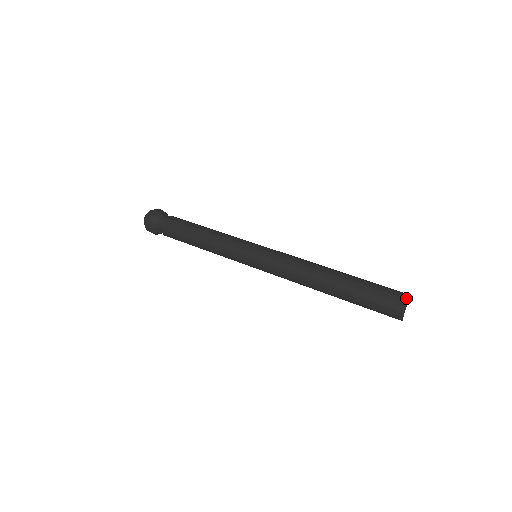
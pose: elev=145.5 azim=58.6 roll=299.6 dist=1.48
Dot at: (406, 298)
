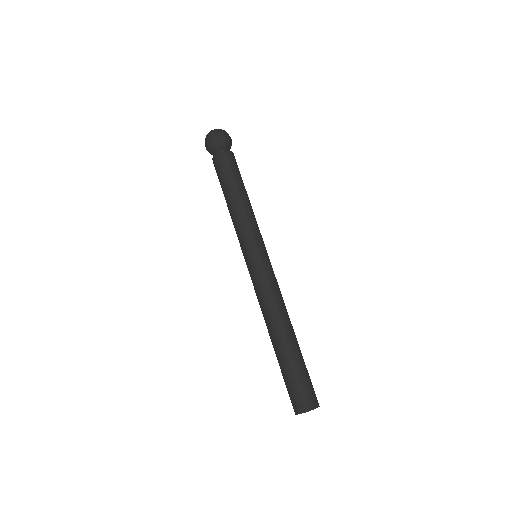
Dot at: (299, 411)
